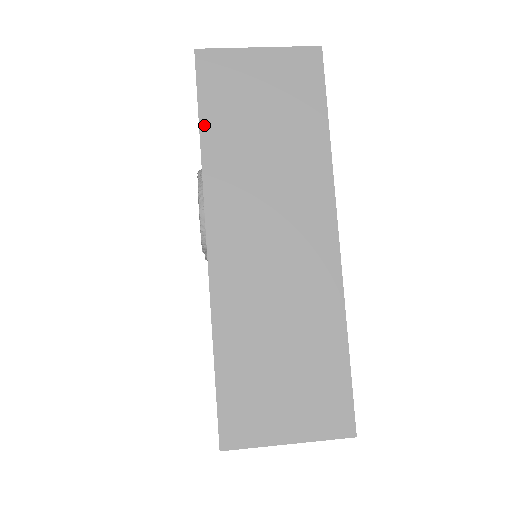
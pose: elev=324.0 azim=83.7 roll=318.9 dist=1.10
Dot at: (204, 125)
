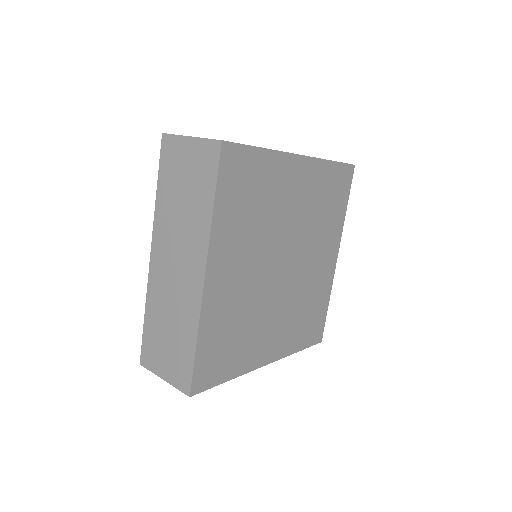
Dot at: (159, 185)
